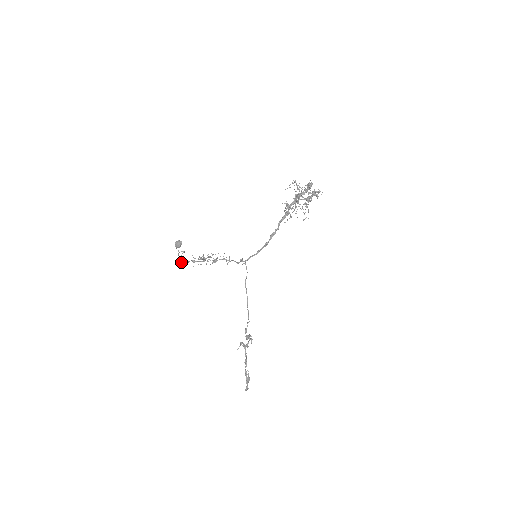
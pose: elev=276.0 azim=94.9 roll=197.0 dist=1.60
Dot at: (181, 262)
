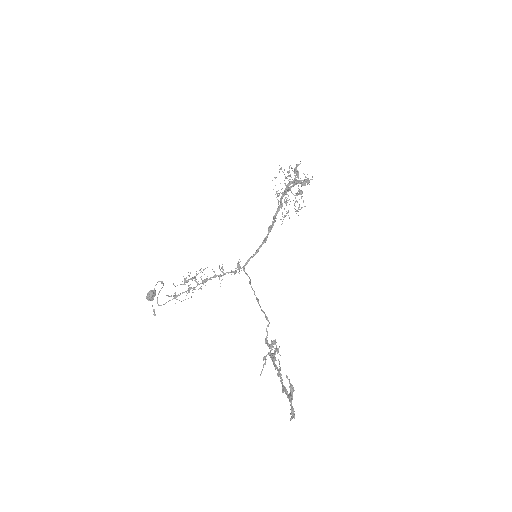
Dot at: (158, 305)
